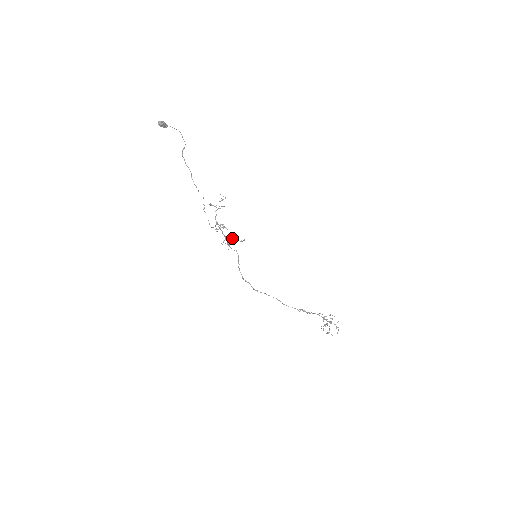
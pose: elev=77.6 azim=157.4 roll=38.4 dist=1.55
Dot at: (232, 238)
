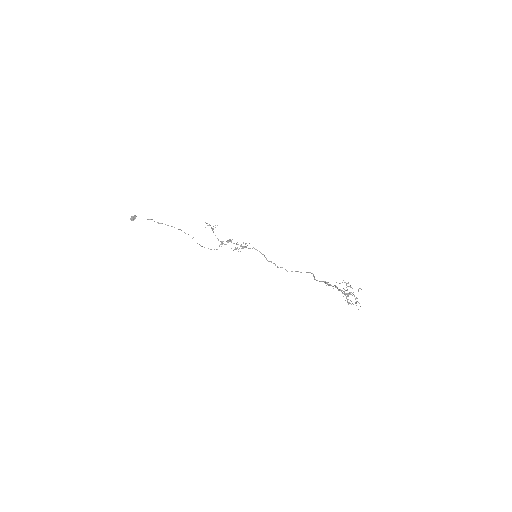
Dot at: occluded
